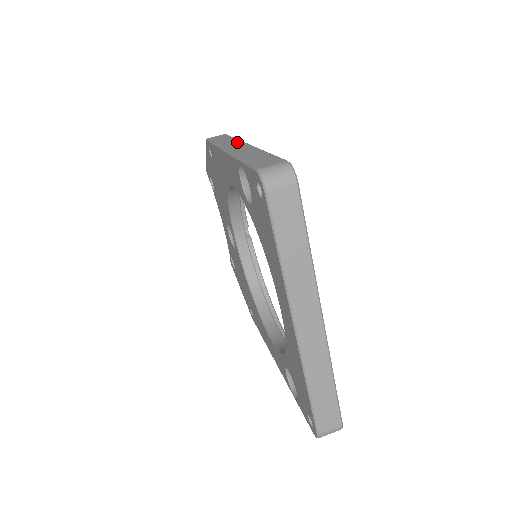
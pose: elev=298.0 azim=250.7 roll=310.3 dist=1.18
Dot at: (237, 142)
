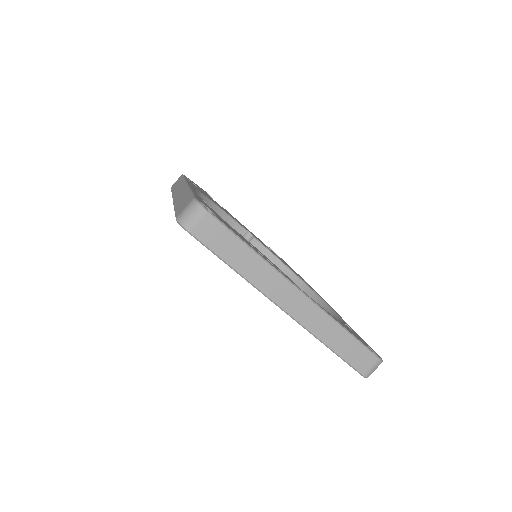
Dot at: (182, 184)
